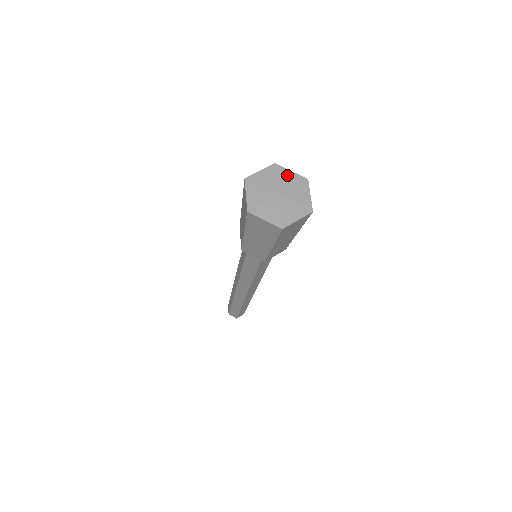
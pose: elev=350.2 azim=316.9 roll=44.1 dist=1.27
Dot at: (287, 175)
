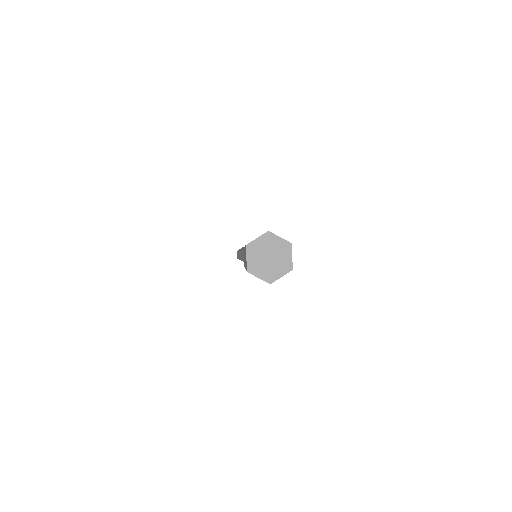
Dot at: (277, 241)
